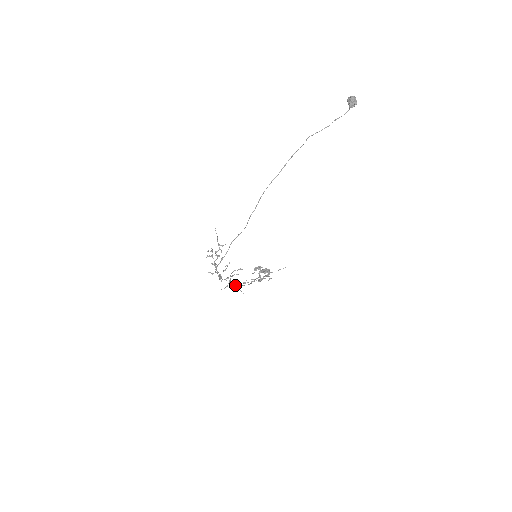
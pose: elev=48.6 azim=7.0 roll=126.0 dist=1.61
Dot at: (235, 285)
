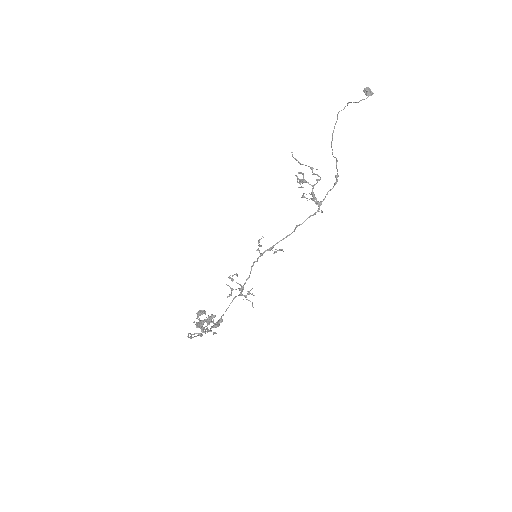
Dot at: occluded
